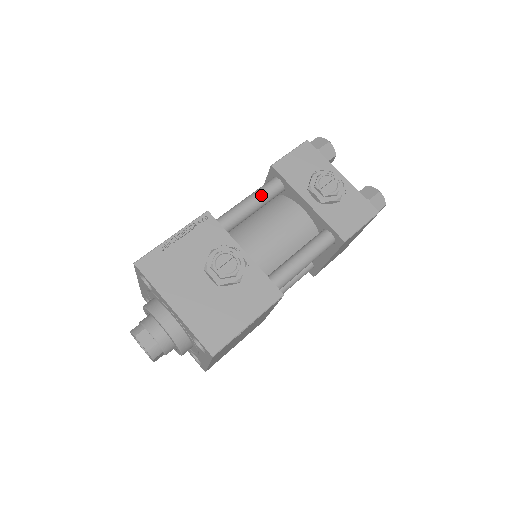
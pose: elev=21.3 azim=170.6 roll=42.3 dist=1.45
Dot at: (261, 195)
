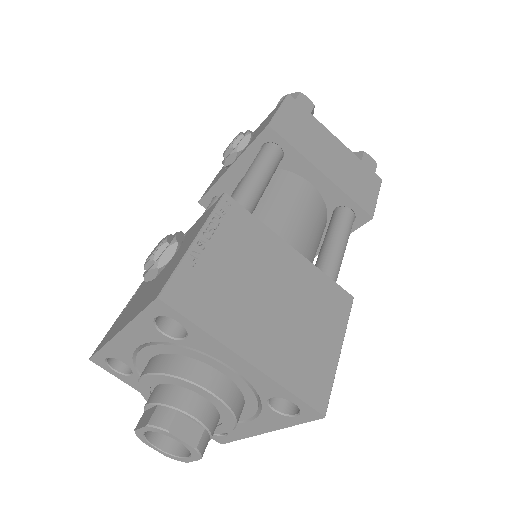
Dot at: occluded
